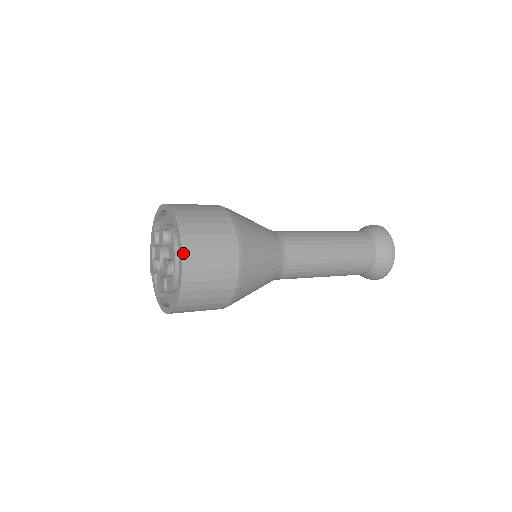
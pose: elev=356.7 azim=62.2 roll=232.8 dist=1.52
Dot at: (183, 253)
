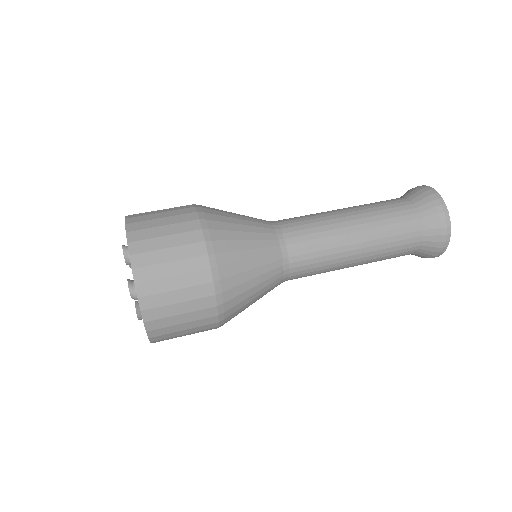
Dot at: (151, 340)
